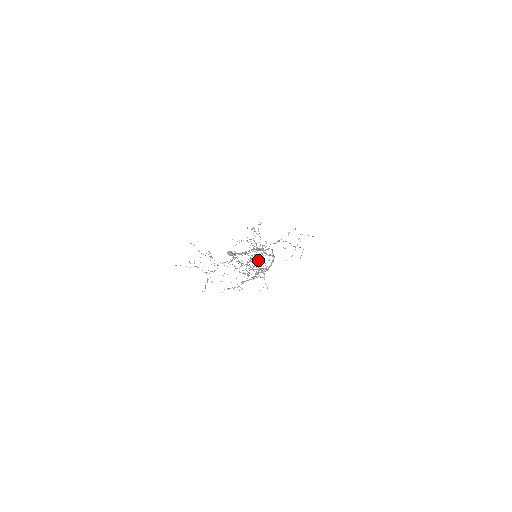
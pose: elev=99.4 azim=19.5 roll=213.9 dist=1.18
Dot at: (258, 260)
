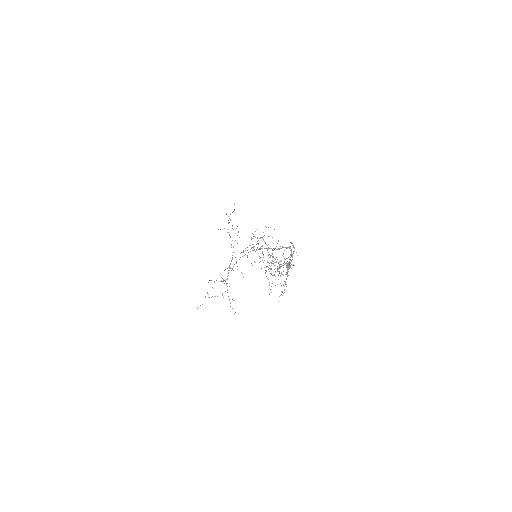
Dot at: occluded
